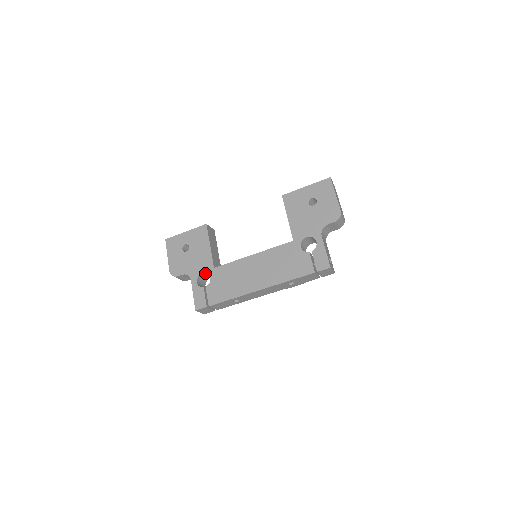
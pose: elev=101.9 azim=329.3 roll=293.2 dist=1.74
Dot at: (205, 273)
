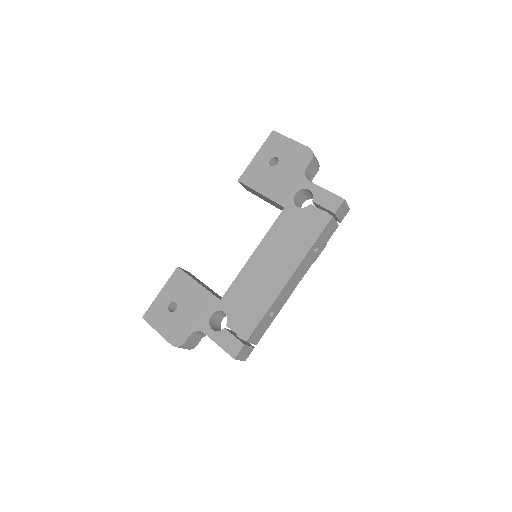
Dot at: (214, 314)
